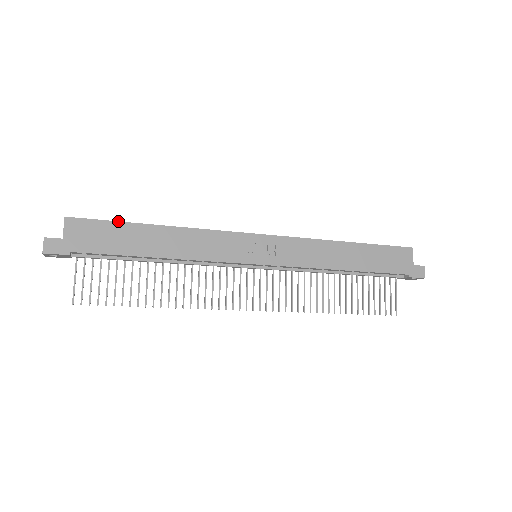
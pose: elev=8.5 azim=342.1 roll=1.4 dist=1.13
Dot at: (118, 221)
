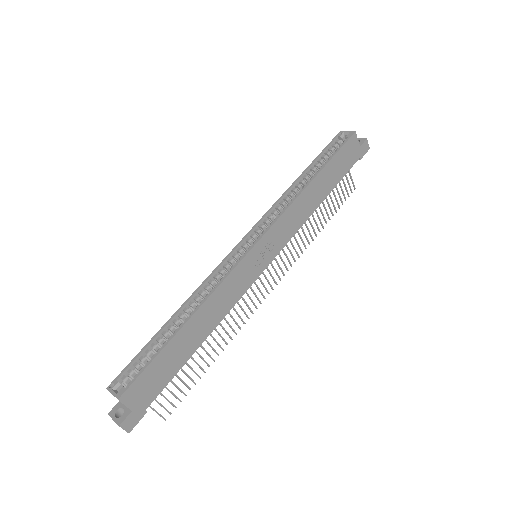
Dot at: (156, 356)
